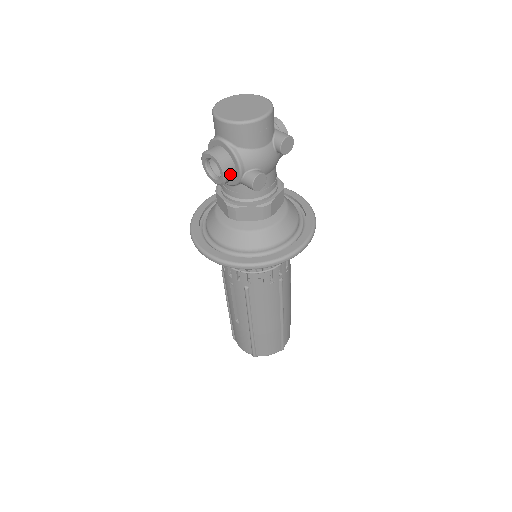
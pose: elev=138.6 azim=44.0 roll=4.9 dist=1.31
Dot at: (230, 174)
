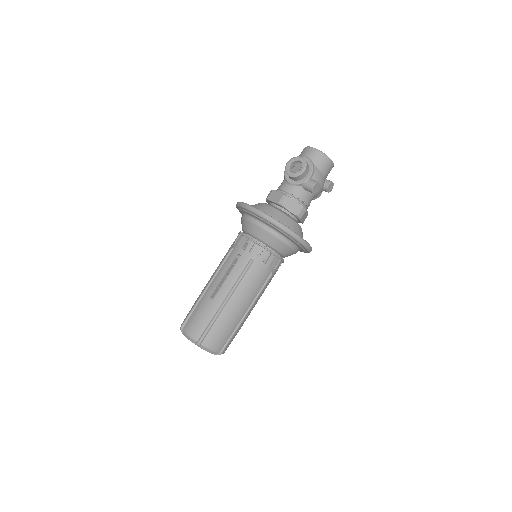
Dot at: (305, 173)
